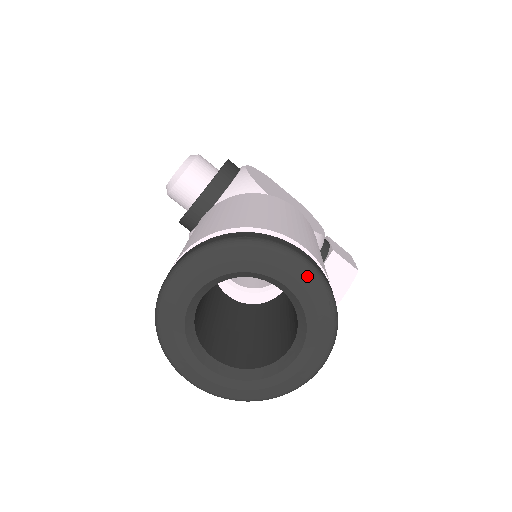
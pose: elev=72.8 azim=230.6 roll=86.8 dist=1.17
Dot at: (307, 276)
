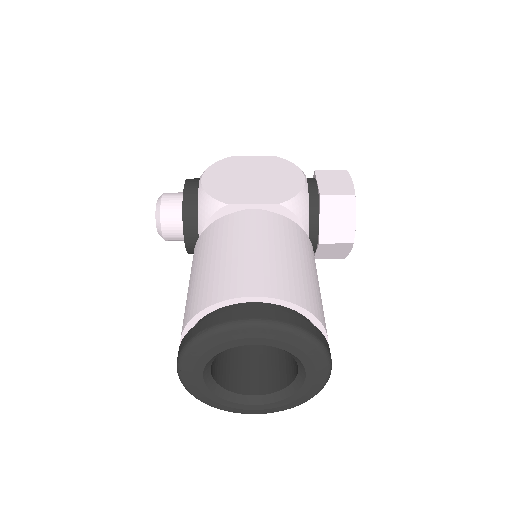
Dot at: (263, 331)
